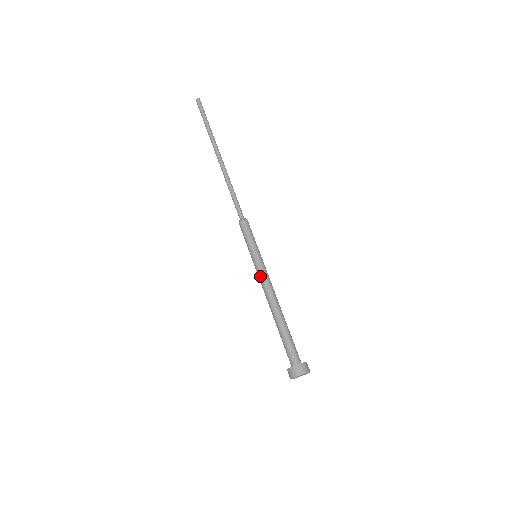
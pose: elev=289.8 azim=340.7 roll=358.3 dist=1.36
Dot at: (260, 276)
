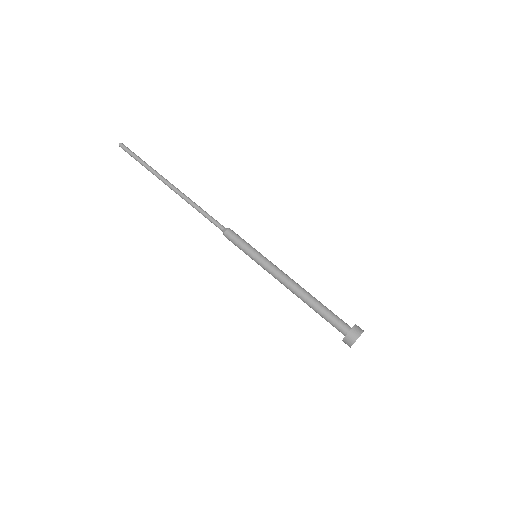
Dot at: (272, 269)
